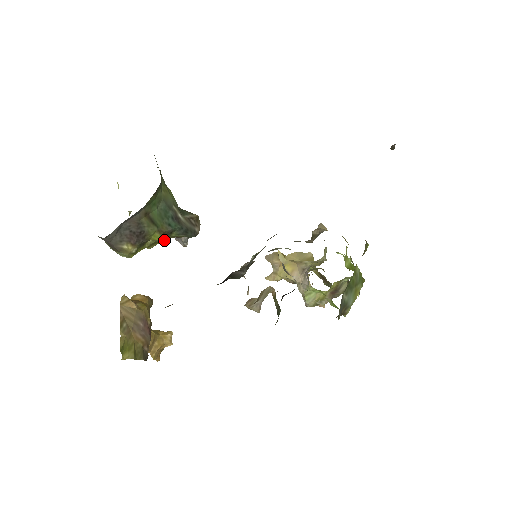
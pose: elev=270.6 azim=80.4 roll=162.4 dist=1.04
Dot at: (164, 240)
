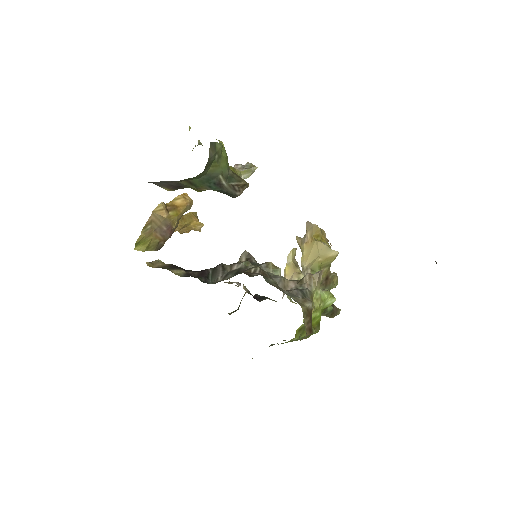
Dot at: occluded
